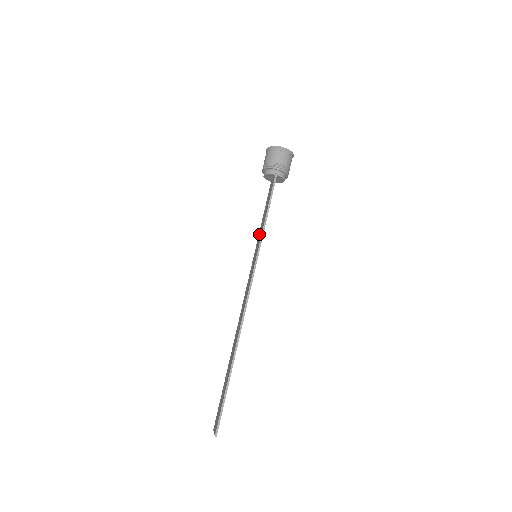
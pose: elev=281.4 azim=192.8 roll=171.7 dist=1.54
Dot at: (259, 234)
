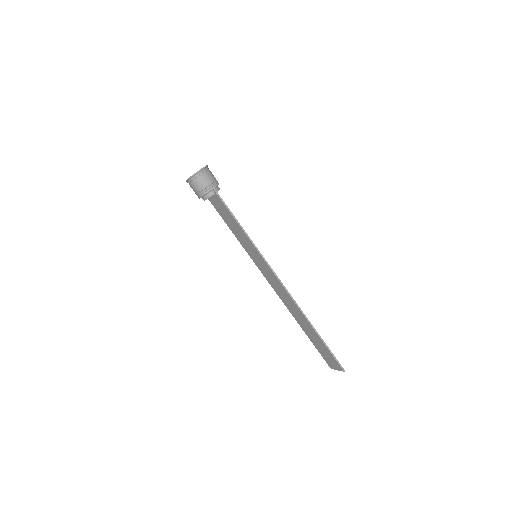
Dot at: (241, 240)
